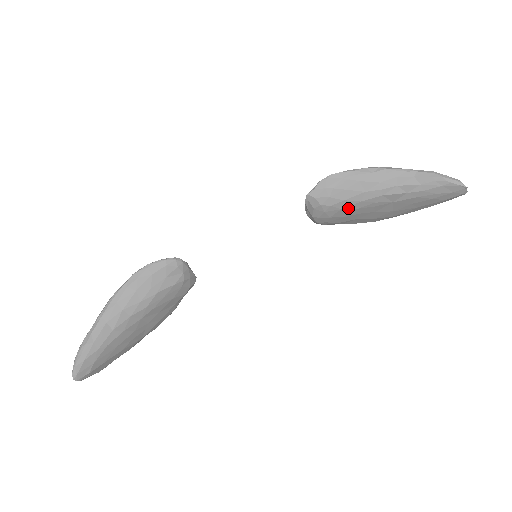
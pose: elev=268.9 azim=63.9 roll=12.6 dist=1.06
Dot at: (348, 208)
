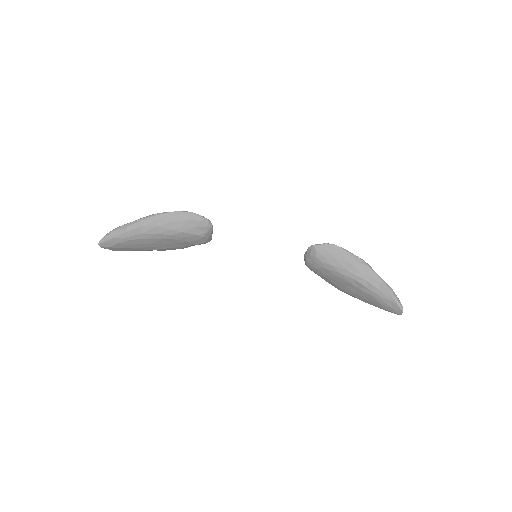
Dot at: (330, 271)
